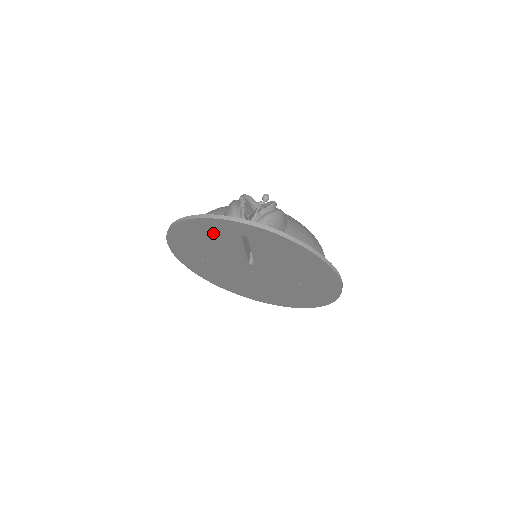
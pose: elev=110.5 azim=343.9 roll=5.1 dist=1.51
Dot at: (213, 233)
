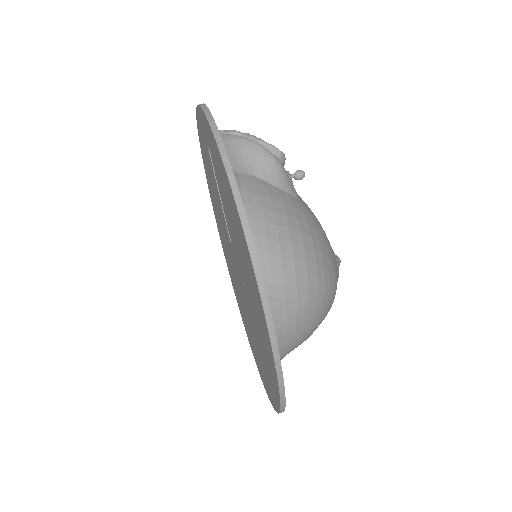
Dot at: occluded
